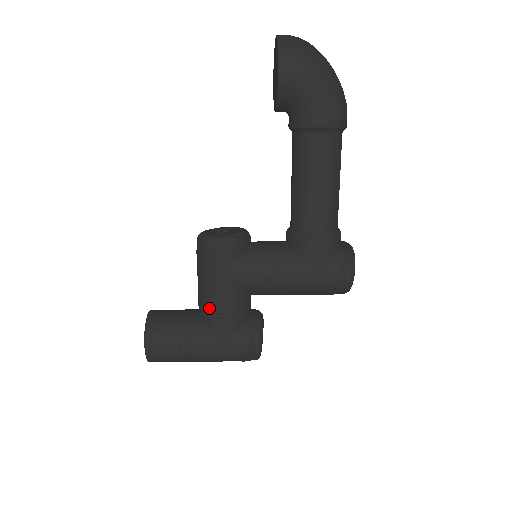
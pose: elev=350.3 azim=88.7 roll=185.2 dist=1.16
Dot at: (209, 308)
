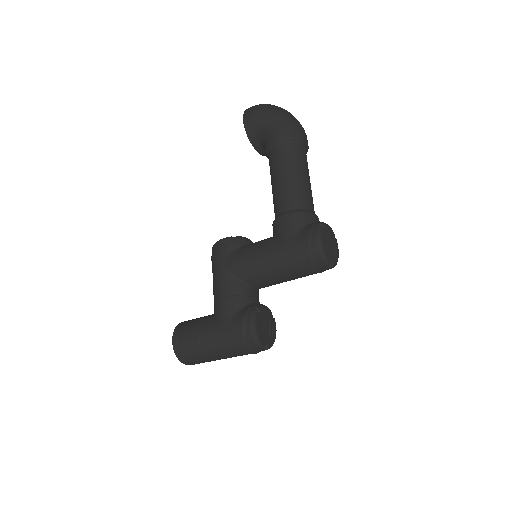
Dot at: (215, 298)
